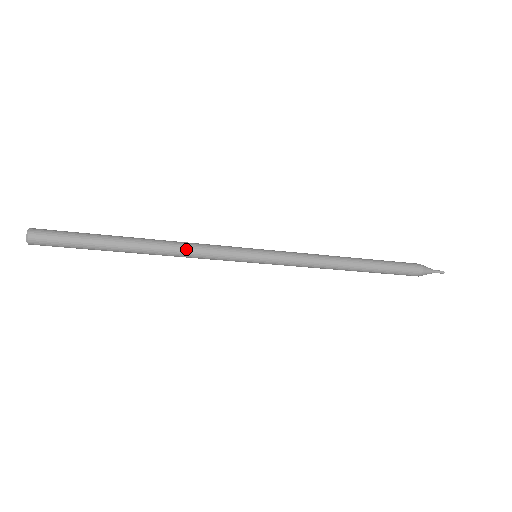
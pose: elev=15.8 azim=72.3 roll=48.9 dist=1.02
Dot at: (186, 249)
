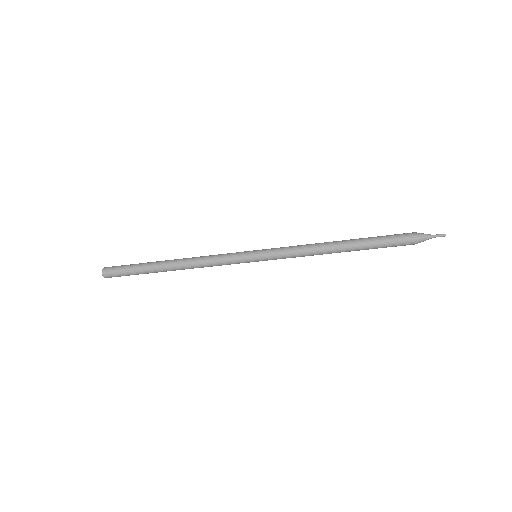
Dot at: (200, 257)
